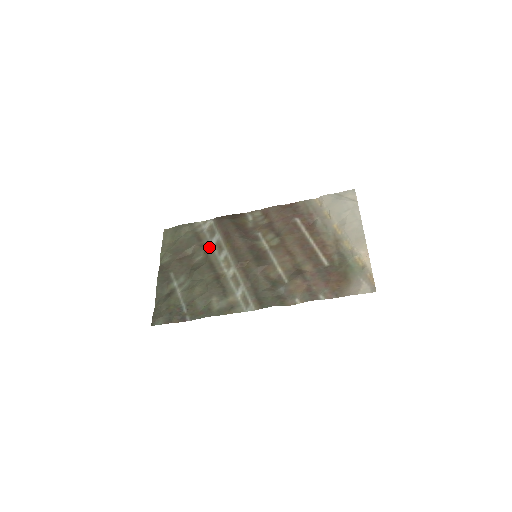
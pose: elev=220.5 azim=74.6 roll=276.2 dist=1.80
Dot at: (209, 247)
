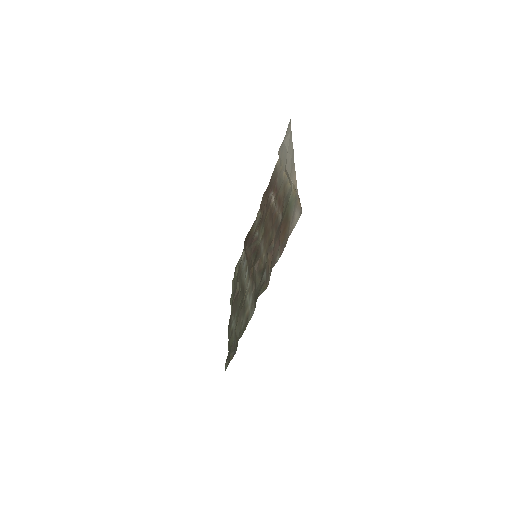
Dot at: (242, 274)
